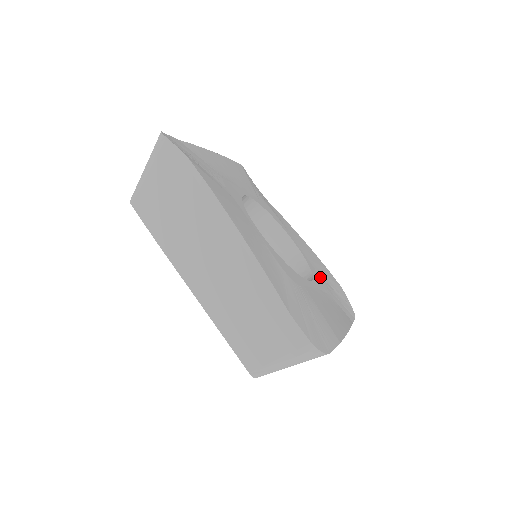
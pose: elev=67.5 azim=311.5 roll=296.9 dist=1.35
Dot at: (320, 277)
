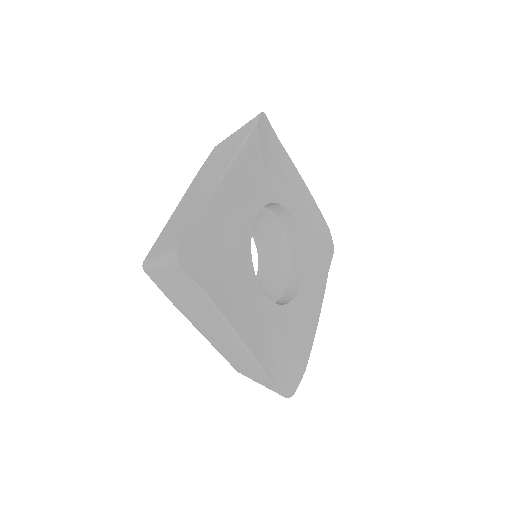
Dot at: (310, 253)
